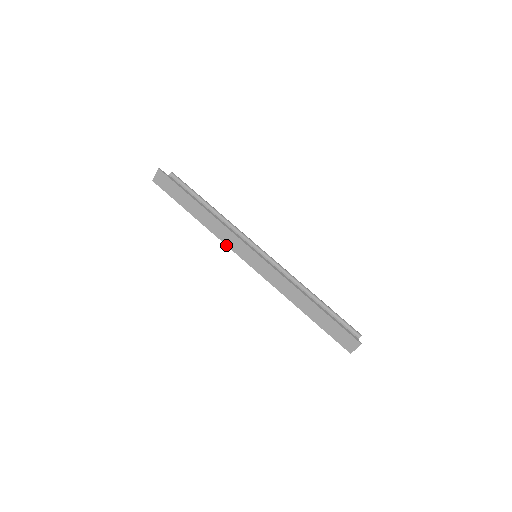
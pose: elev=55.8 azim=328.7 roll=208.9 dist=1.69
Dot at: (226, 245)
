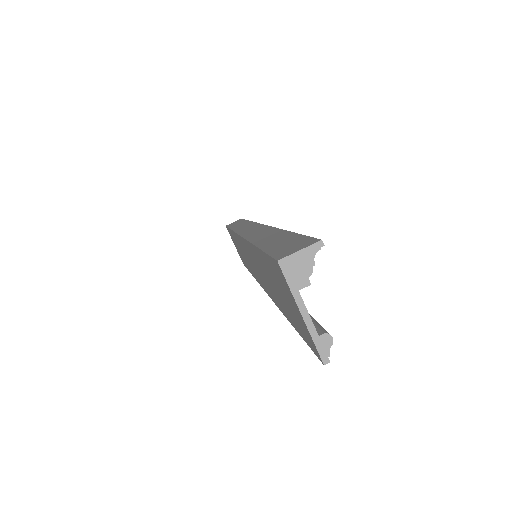
Dot at: (235, 232)
